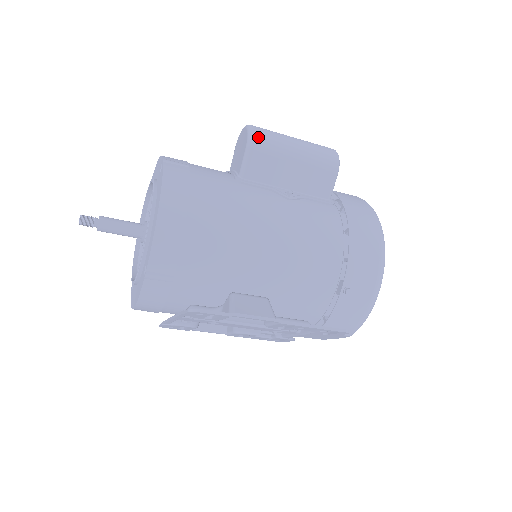
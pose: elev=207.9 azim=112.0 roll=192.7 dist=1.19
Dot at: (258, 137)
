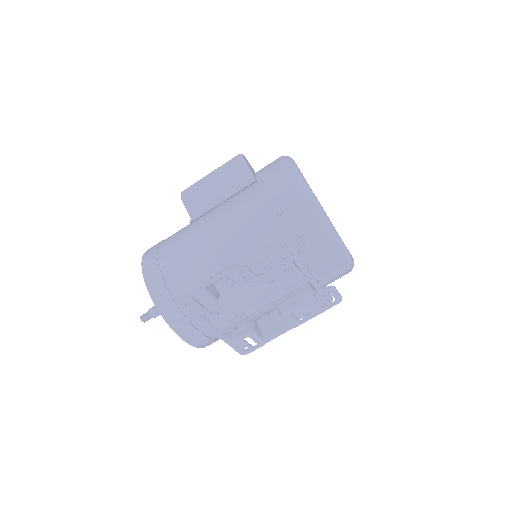
Dot at: (185, 192)
